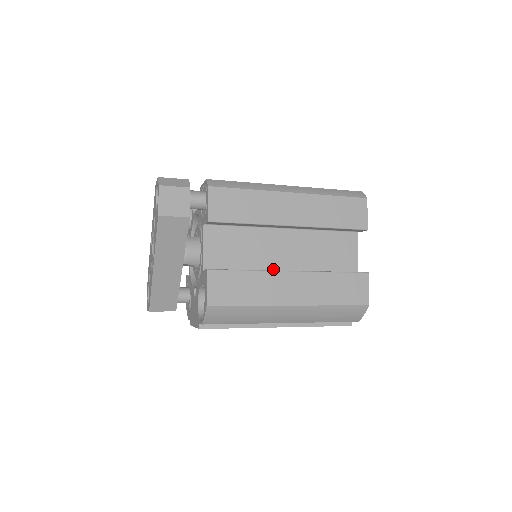
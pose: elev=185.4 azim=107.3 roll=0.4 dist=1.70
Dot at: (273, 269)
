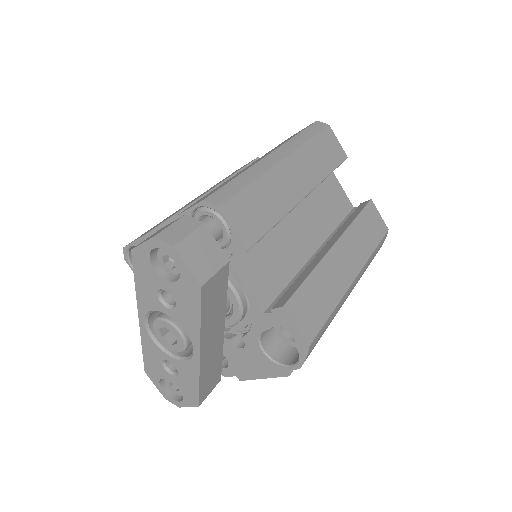
Dot at: (306, 256)
